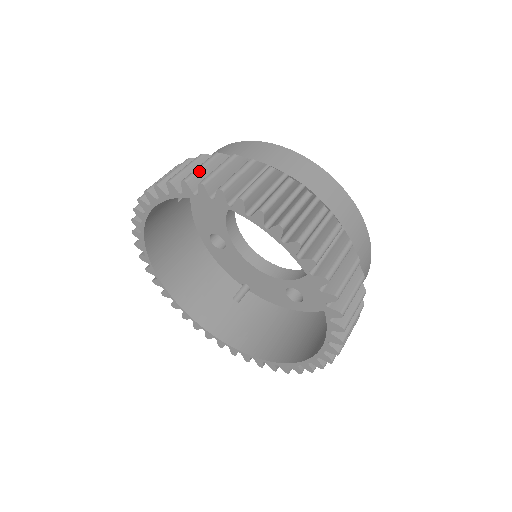
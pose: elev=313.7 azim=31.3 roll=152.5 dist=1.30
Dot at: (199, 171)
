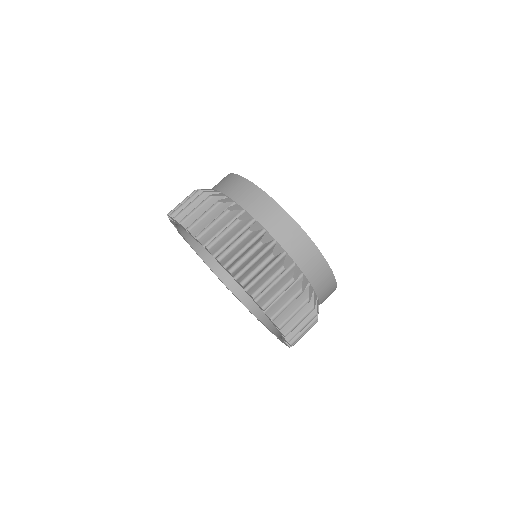
Dot at: (243, 263)
